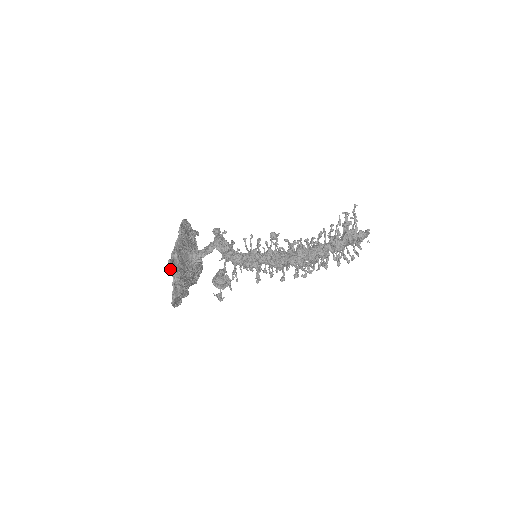
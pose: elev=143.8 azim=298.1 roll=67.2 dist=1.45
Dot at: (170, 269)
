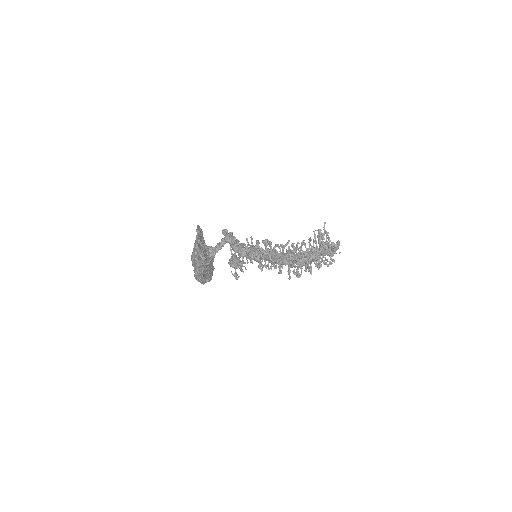
Dot at: (198, 248)
